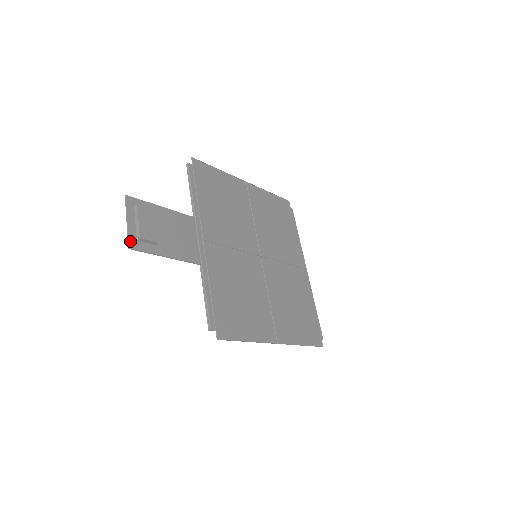
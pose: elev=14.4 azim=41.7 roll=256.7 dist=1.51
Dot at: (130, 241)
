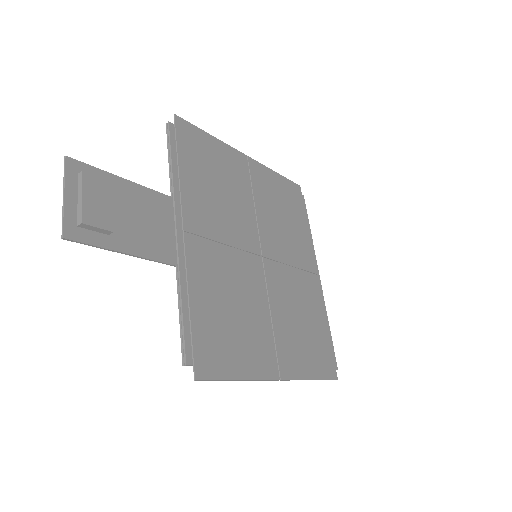
Dot at: (65, 227)
